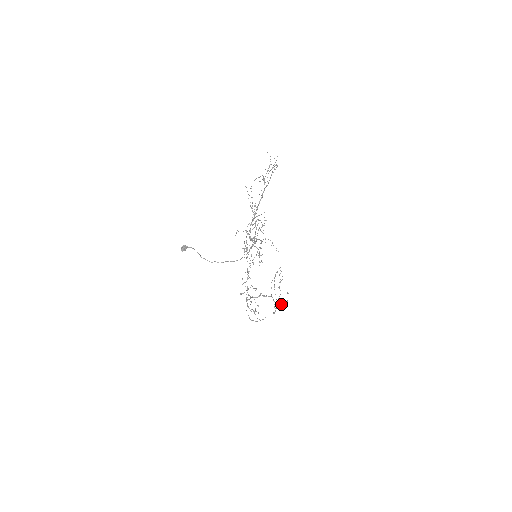
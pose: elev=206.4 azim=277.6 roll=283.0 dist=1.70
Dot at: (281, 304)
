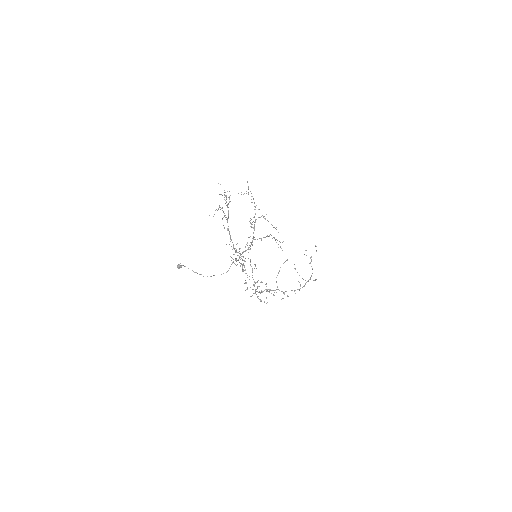
Dot at: (297, 289)
